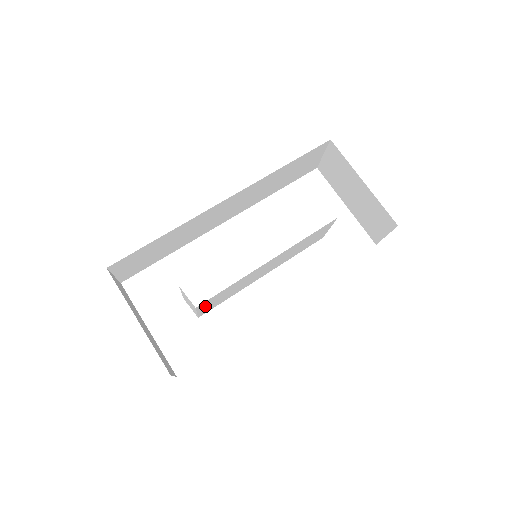
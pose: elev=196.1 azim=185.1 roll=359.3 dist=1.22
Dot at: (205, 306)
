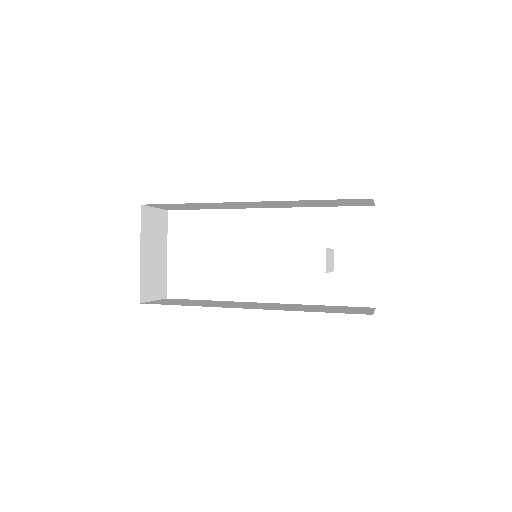
Dot at: occluded
